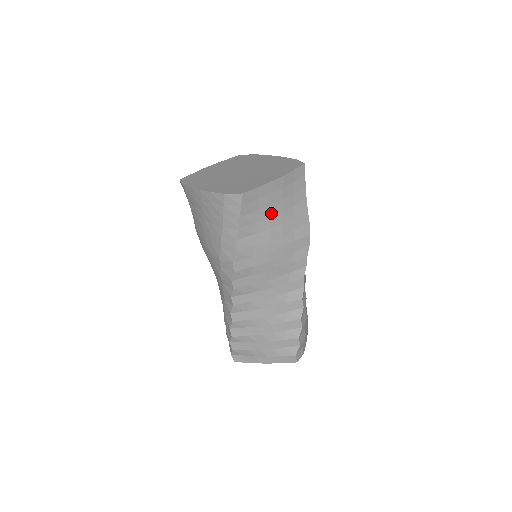
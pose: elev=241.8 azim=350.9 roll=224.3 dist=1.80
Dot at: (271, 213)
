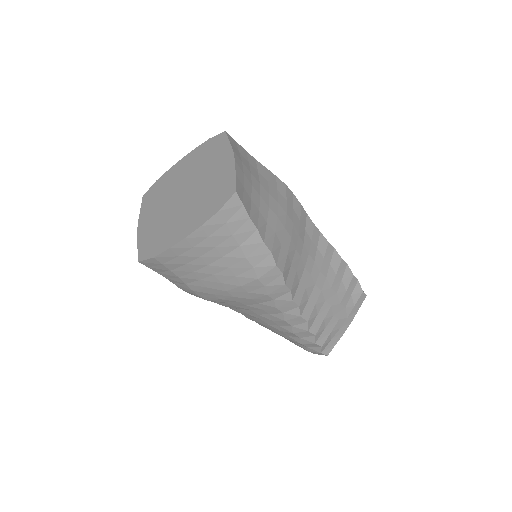
Dot at: (257, 192)
